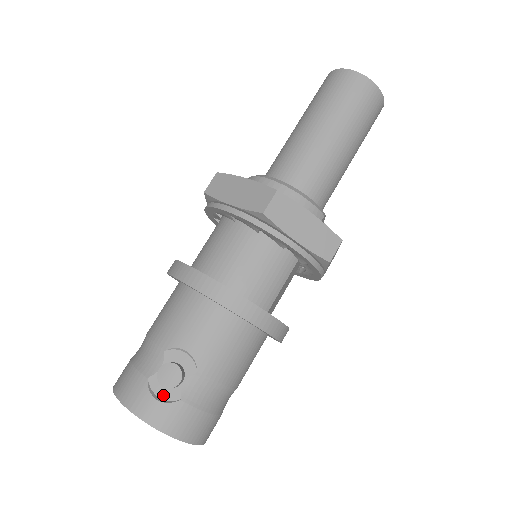
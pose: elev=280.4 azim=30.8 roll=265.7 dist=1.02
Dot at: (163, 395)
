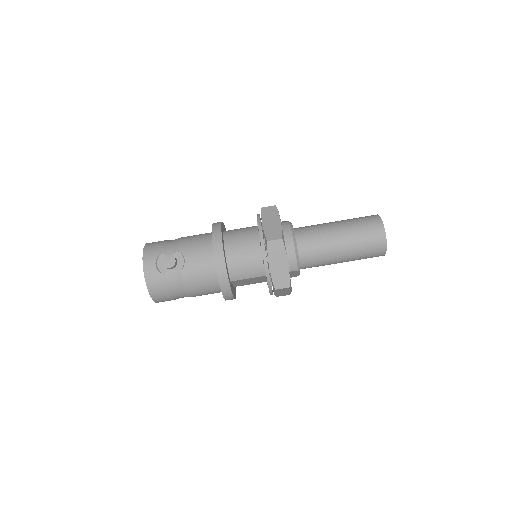
Dot at: (159, 266)
